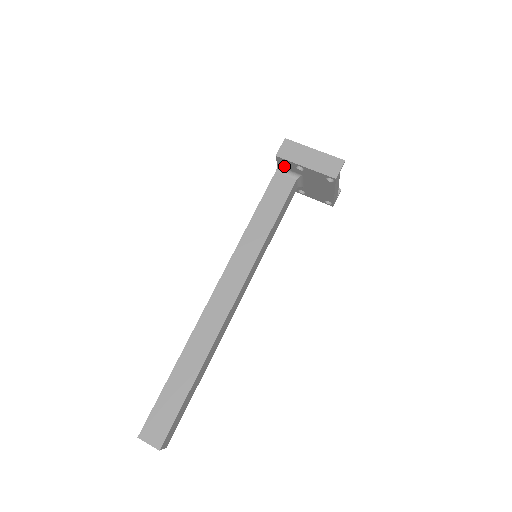
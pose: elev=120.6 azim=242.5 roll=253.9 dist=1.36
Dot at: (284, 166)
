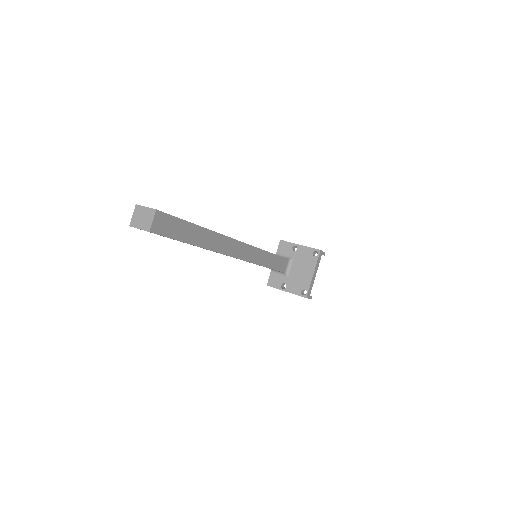
Dot at: (282, 251)
